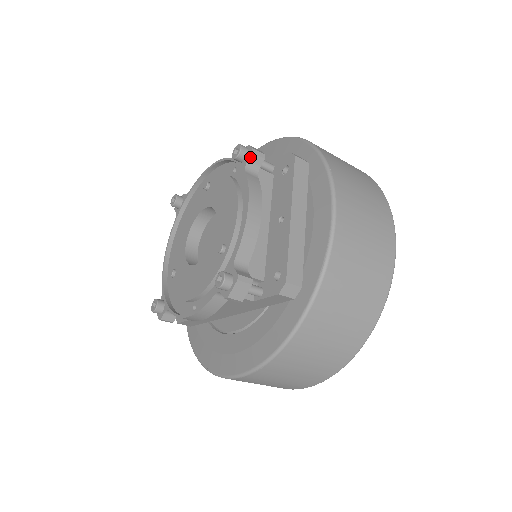
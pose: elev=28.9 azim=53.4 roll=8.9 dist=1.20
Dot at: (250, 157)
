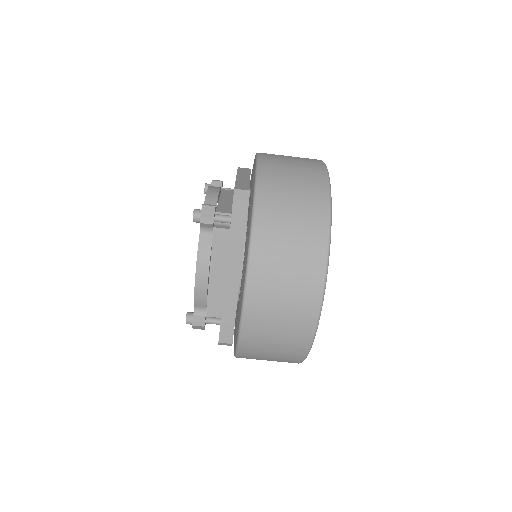
Dot at: (212, 183)
